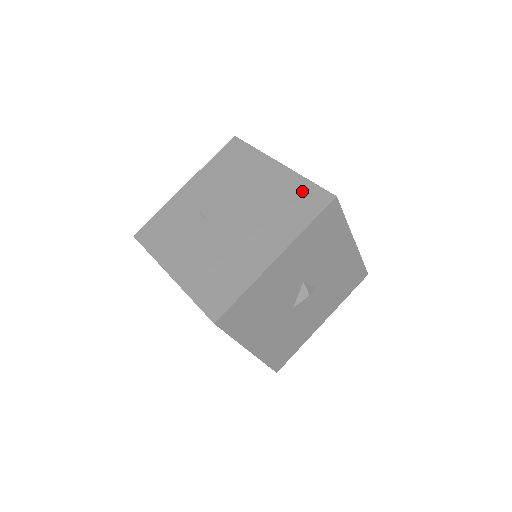
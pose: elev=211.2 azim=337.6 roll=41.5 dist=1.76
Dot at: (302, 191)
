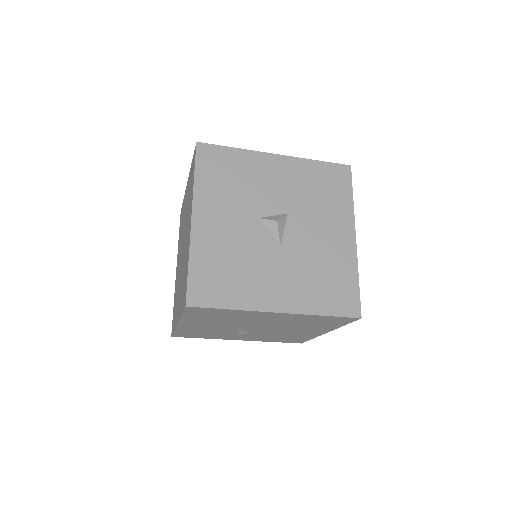
Dot at: (191, 172)
